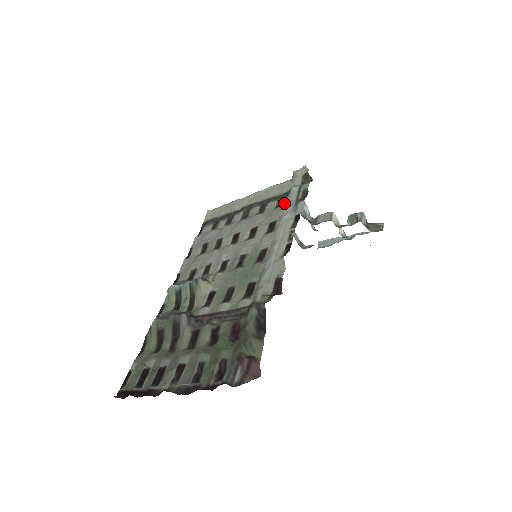
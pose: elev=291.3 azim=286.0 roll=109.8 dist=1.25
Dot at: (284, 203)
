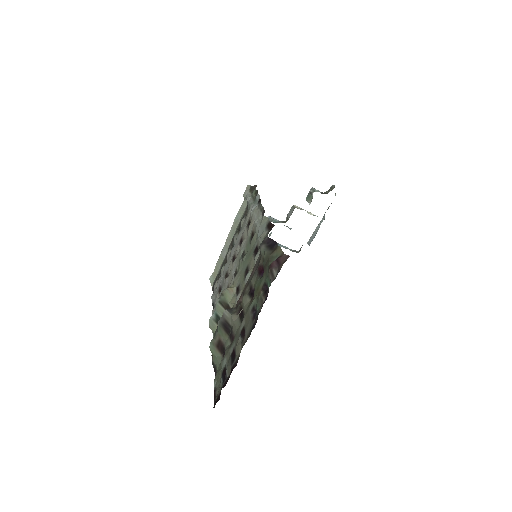
Dot at: (248, 210)
